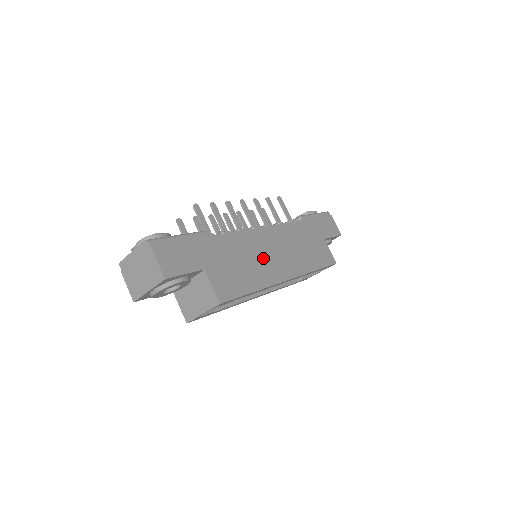
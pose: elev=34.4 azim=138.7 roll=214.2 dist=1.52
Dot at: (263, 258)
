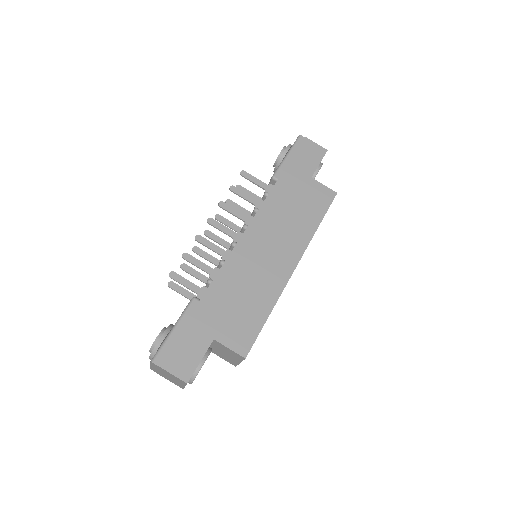
Dot at: (260, 270)
